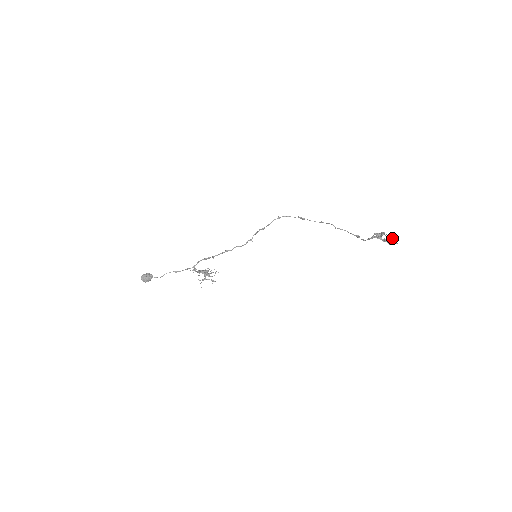
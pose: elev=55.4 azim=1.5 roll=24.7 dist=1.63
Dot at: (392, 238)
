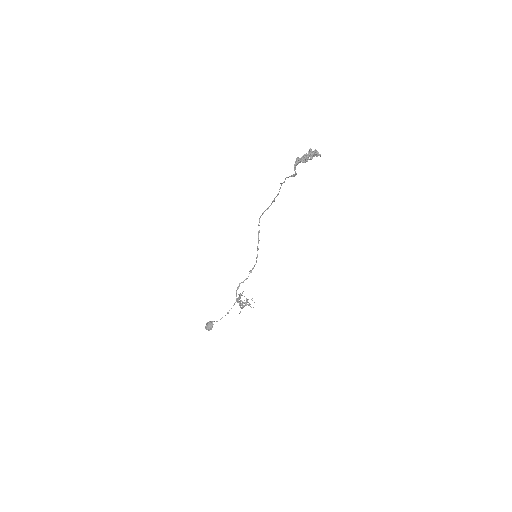
Dot at: (308, 151)
